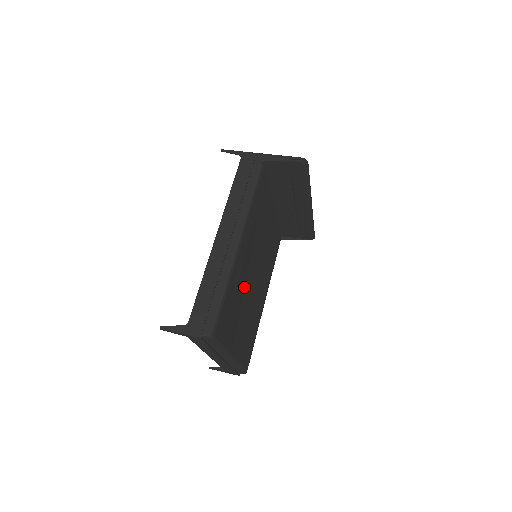
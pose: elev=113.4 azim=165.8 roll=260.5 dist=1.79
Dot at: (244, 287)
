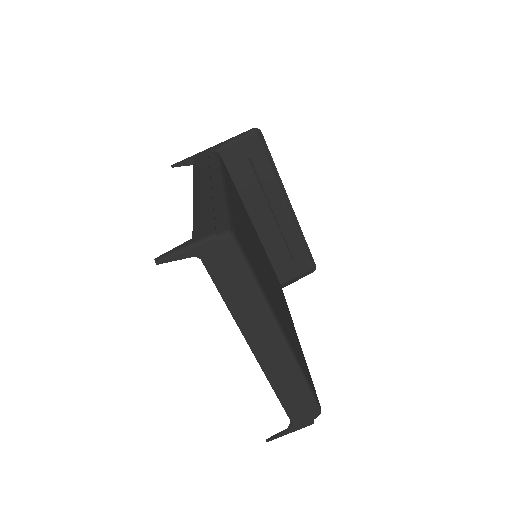
Dot at: (255, 252)
